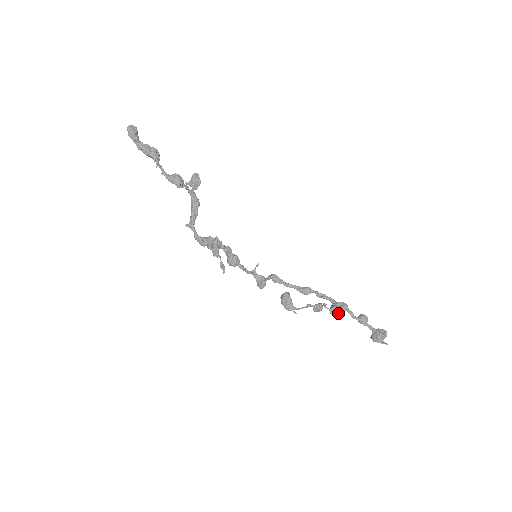
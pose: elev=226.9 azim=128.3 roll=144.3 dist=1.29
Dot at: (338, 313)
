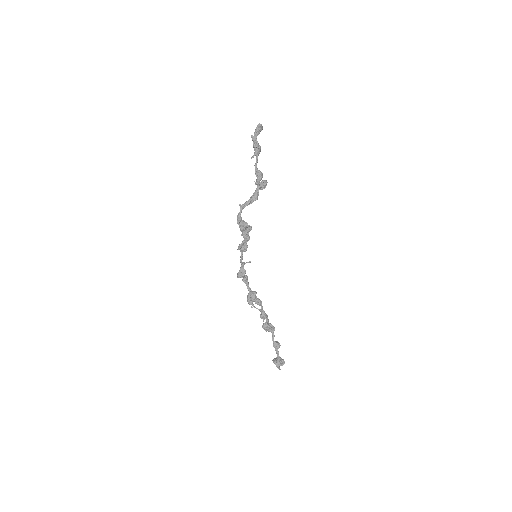
Dot at: (266, 330)
